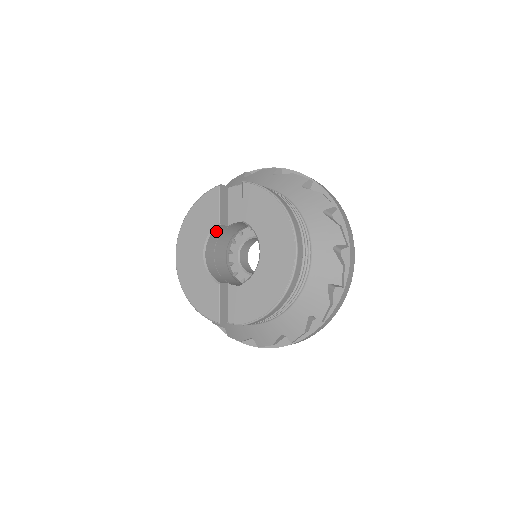
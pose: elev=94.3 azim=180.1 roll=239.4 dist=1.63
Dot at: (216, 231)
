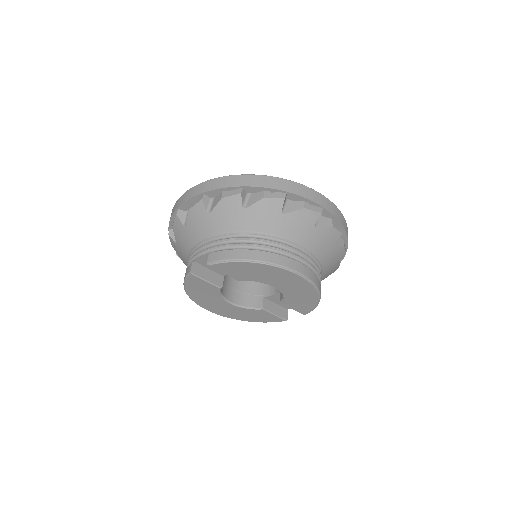
Dot at: occluded
